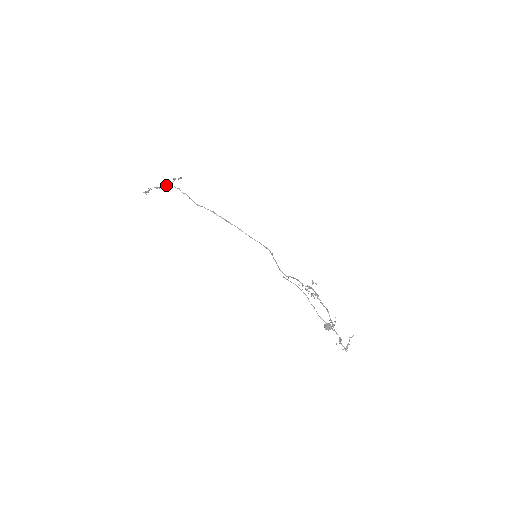
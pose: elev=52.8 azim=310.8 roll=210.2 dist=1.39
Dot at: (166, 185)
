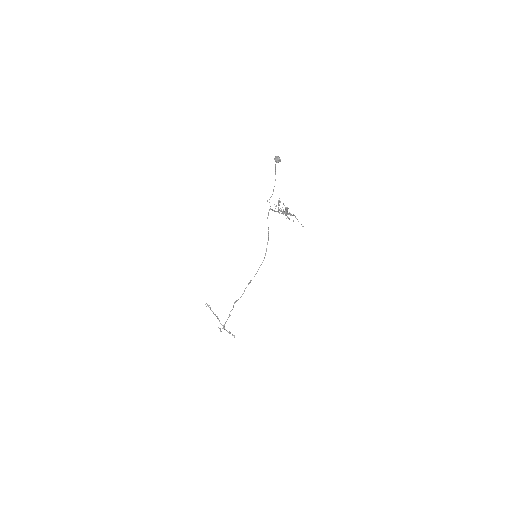
Dot at: (221, 331)
